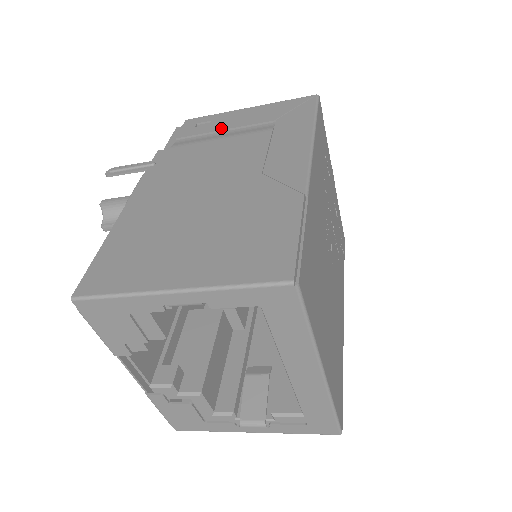
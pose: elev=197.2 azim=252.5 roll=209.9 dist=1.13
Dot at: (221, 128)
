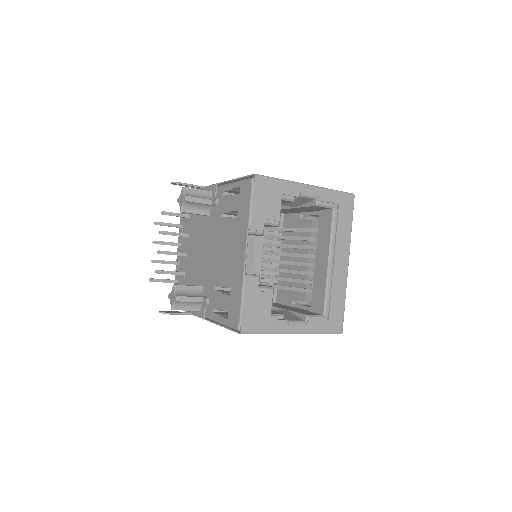
Dot at: occluded
